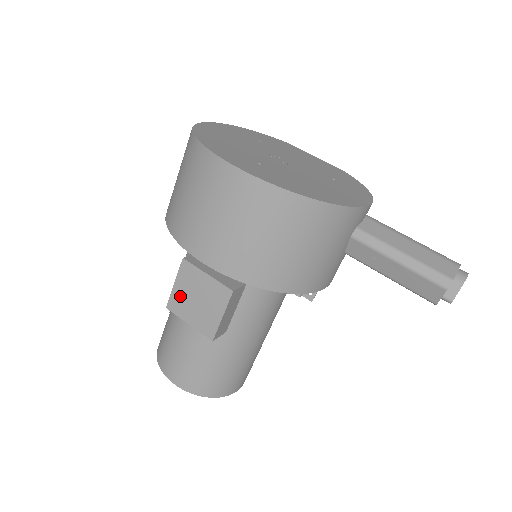
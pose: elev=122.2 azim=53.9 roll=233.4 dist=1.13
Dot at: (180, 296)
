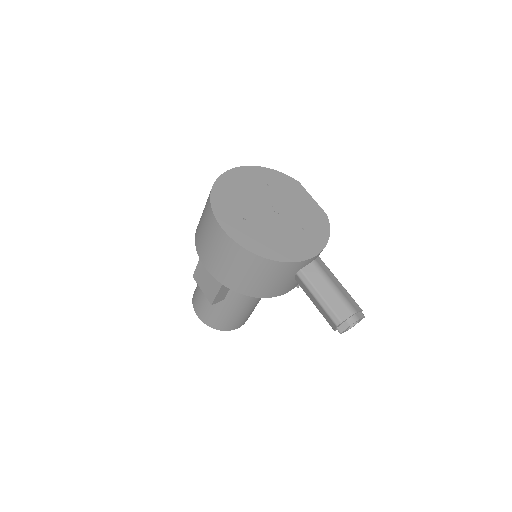
Dot at: (199, 274)
